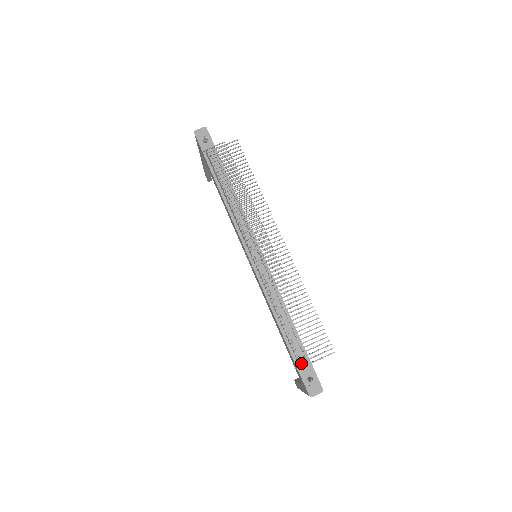
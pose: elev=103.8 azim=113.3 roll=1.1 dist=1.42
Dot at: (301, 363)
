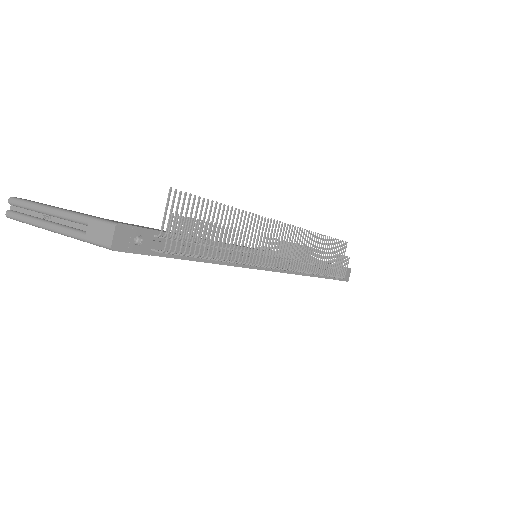
Dot at: (335, 274)
